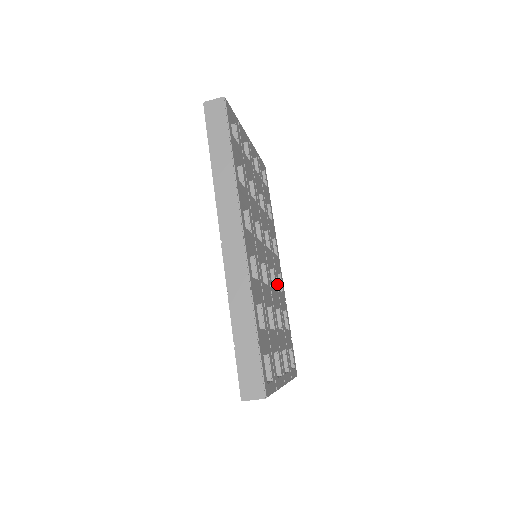
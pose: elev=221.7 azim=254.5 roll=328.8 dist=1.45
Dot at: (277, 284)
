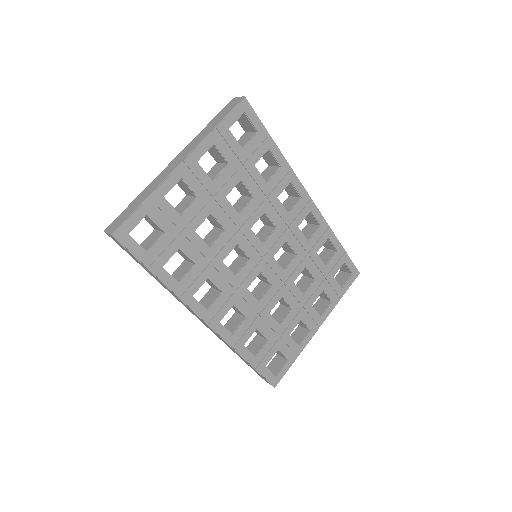
Dot at: (300, 243)
